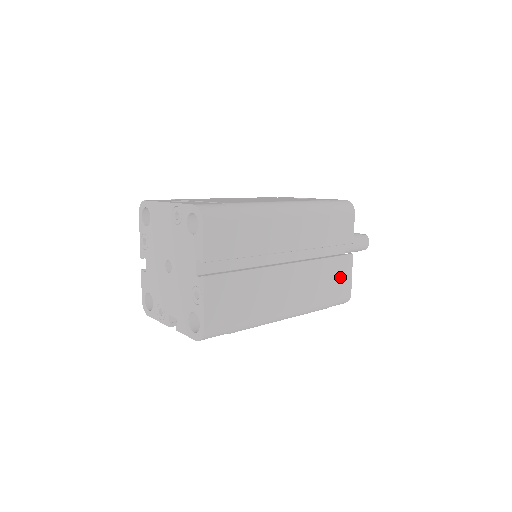
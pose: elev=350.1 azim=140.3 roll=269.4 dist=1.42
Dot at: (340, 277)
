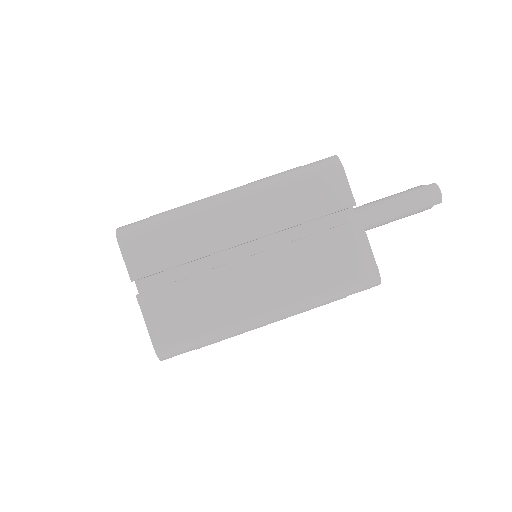
Dot at: (347, 253)
